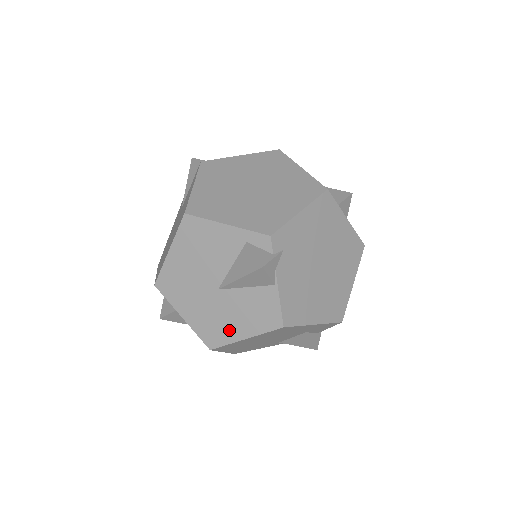
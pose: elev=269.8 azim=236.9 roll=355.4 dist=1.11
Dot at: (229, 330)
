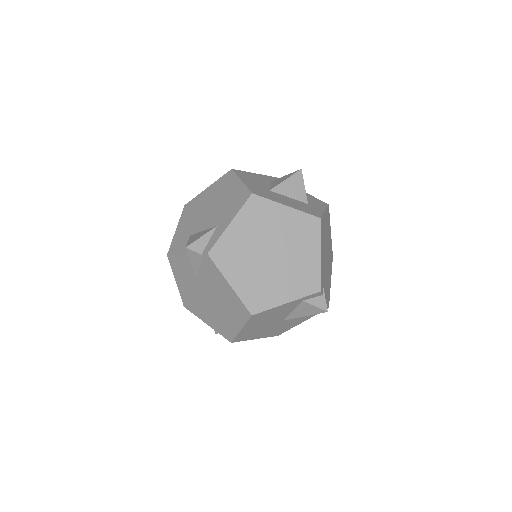
Dot at: (291, 326)
